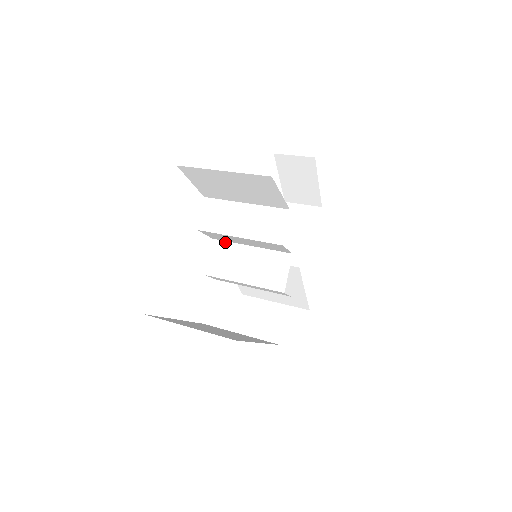
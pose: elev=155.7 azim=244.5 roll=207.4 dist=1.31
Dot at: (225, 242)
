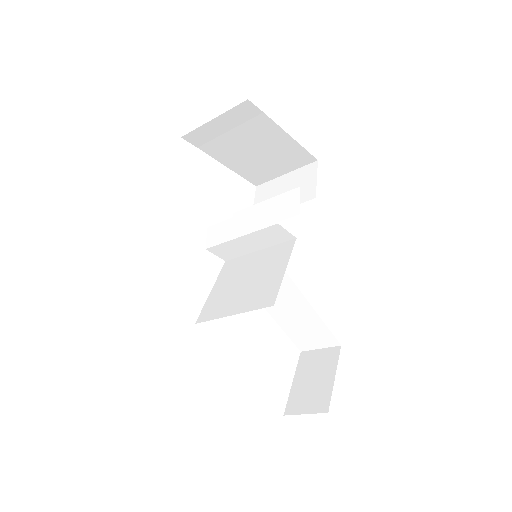
Dot at: occluded
